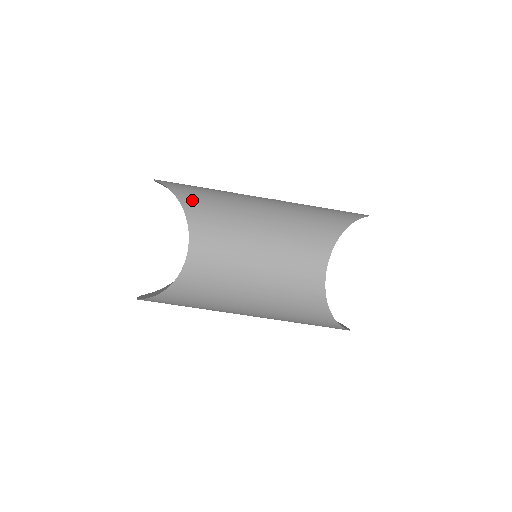
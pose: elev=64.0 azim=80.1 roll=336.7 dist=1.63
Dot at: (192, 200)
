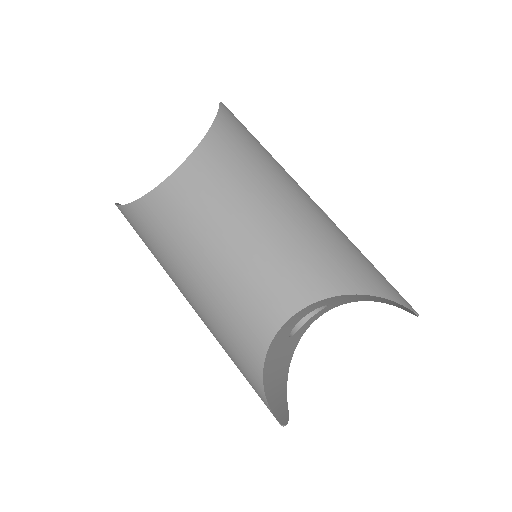
Dot at: (226, 134)
